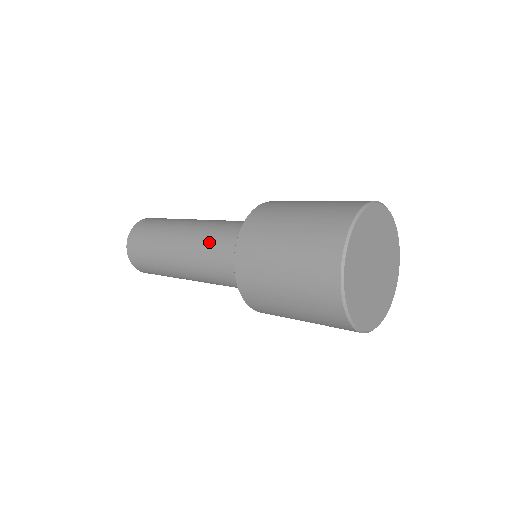
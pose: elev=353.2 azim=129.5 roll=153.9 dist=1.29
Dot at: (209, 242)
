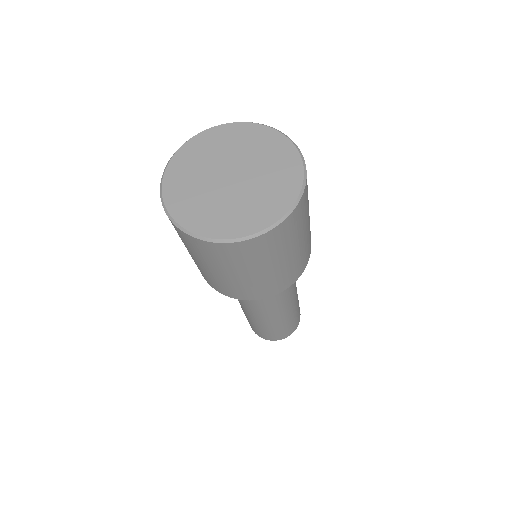
Dot at: occluded
